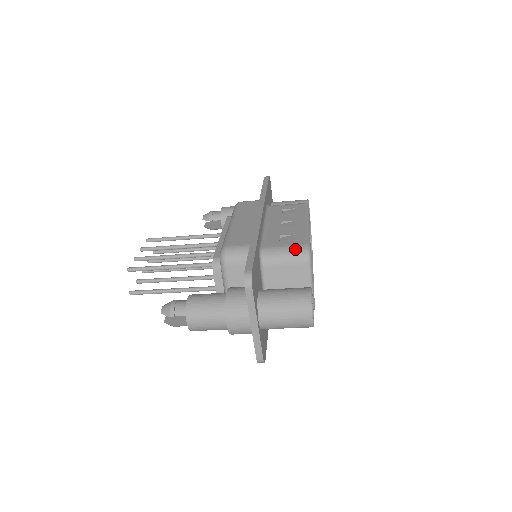
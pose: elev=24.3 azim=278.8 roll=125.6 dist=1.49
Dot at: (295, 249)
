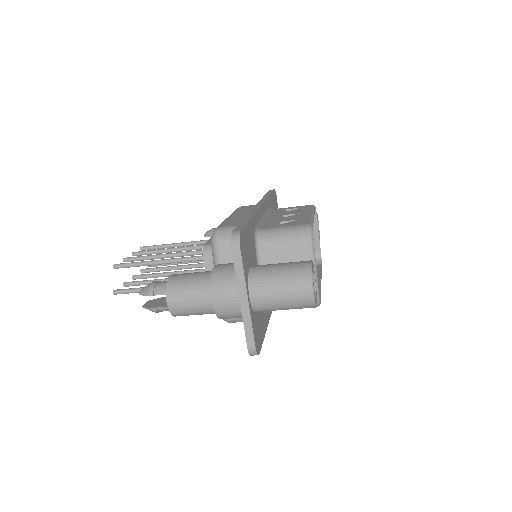
Dot at: (295, 228)
